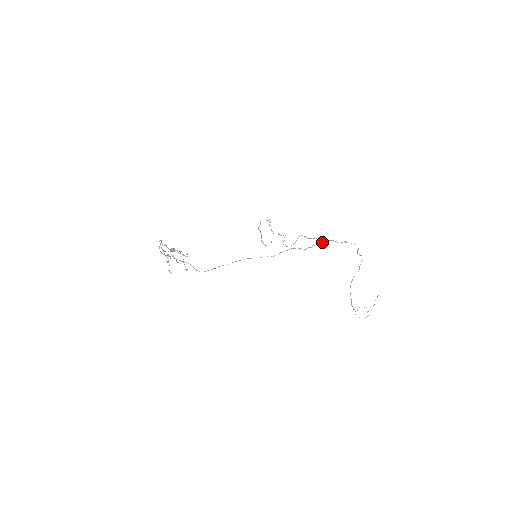
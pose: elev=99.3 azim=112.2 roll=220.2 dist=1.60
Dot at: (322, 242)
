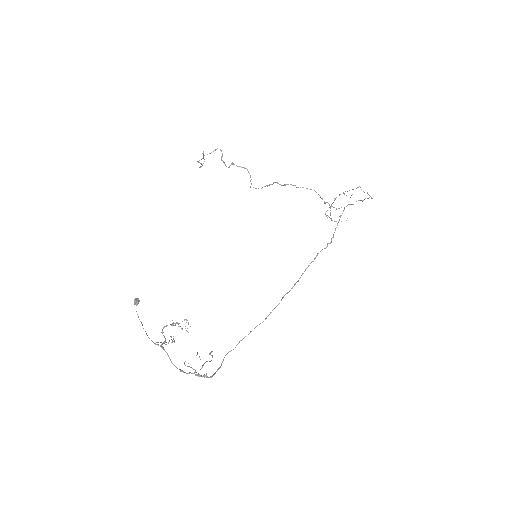
Dot at: occluded
